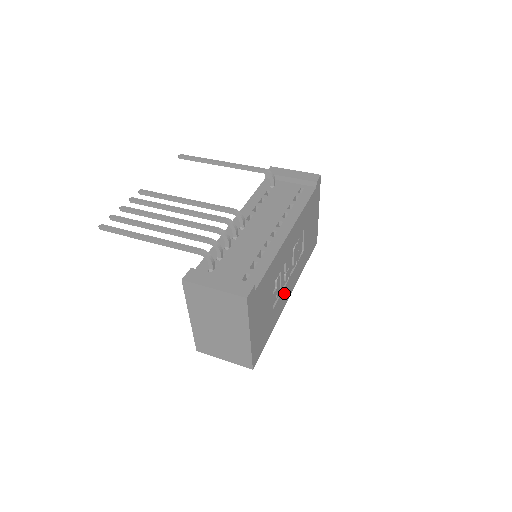
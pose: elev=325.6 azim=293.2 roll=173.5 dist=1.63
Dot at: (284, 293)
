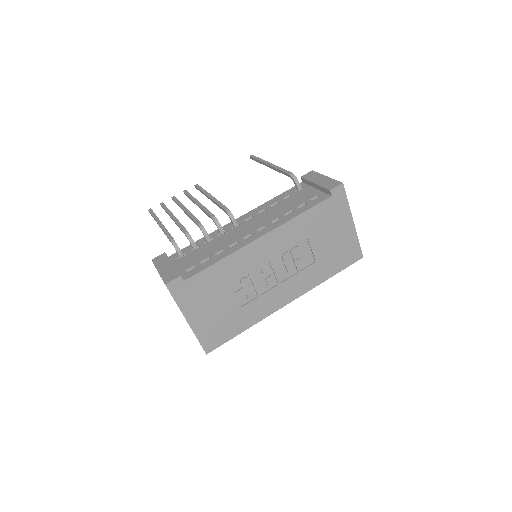
Dot at: (269, 297)
